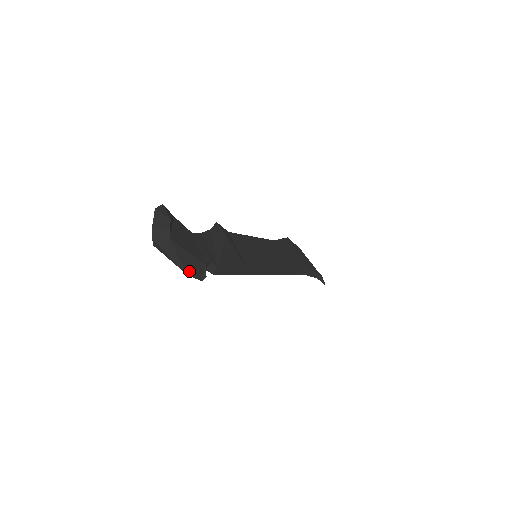
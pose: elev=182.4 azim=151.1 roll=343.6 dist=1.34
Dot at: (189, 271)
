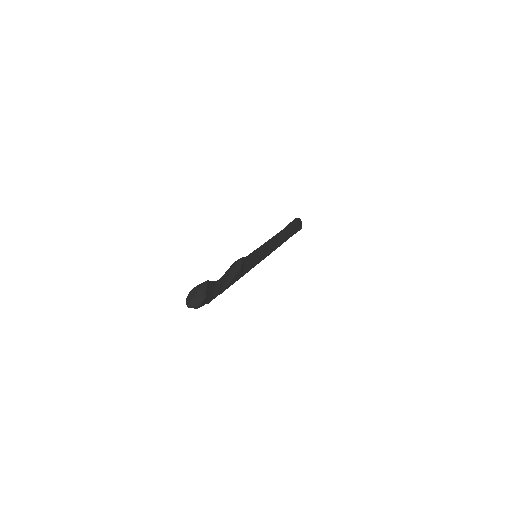
Dot at: occluded
